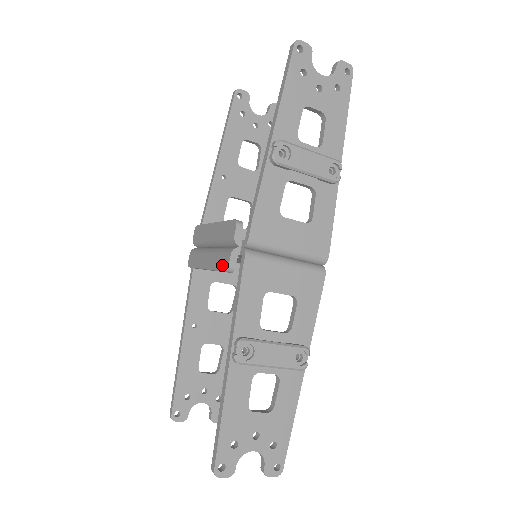
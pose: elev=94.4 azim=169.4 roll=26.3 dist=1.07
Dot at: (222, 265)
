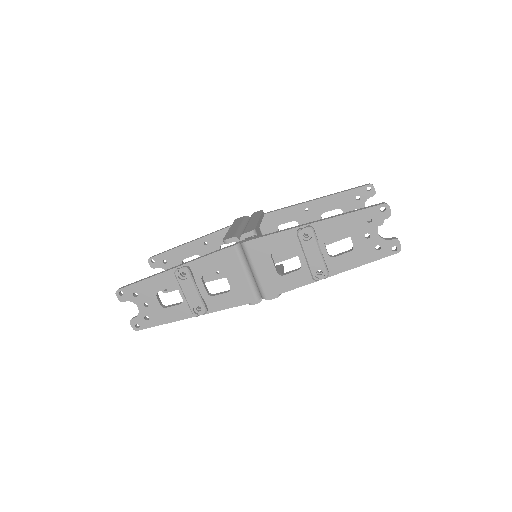
Dot at: (227, 236)
